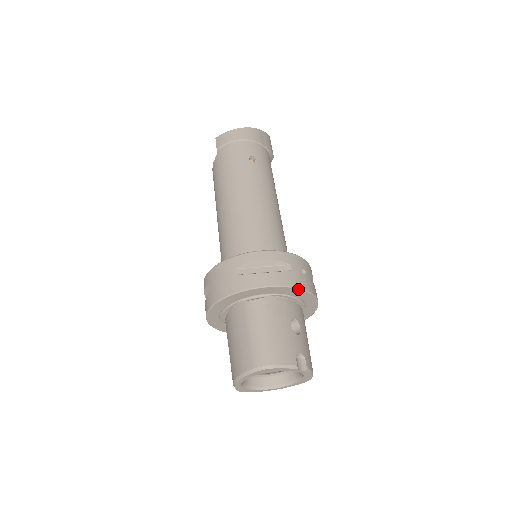
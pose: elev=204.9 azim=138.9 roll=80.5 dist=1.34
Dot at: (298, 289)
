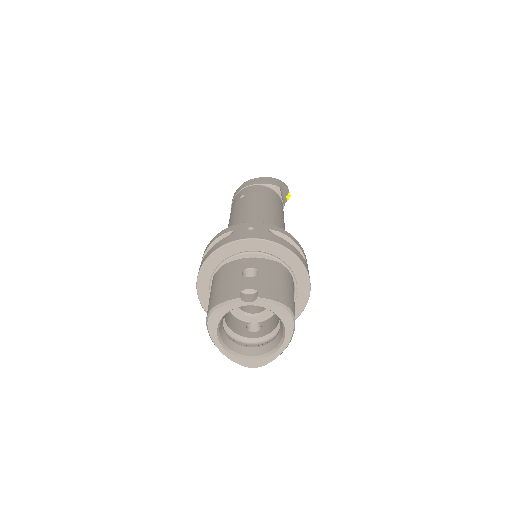
Dot at: (237, 241)
